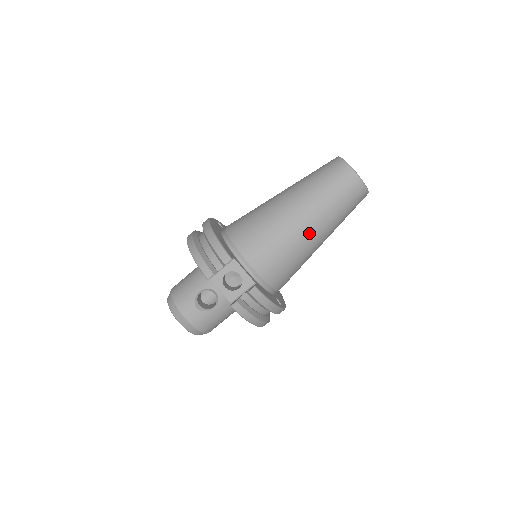
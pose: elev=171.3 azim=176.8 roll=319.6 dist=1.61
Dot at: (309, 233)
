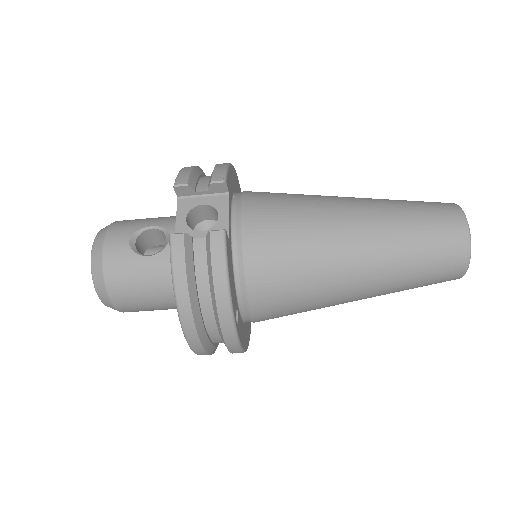
Dot at: (351, 242)
